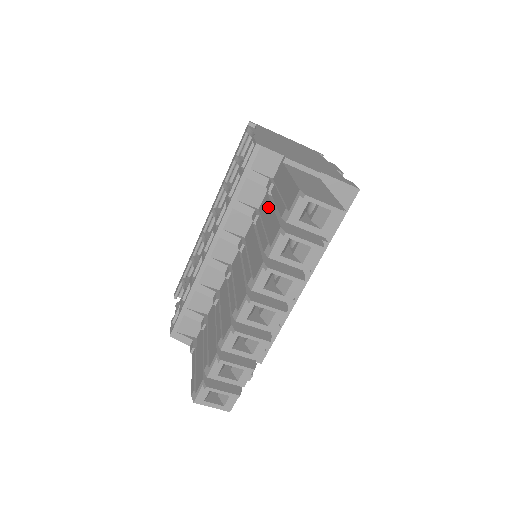
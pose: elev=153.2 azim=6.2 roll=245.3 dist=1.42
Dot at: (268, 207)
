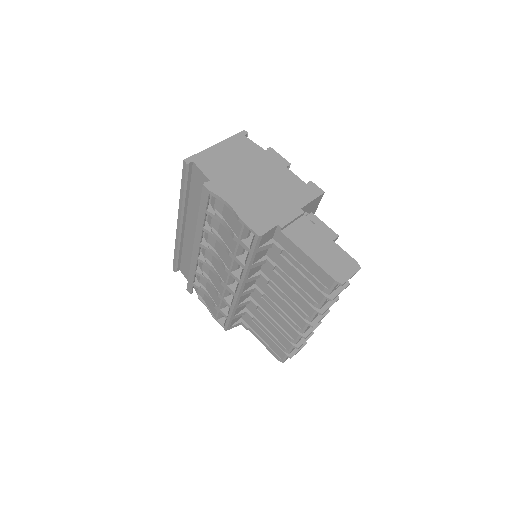
Dot at: (286, 265)
